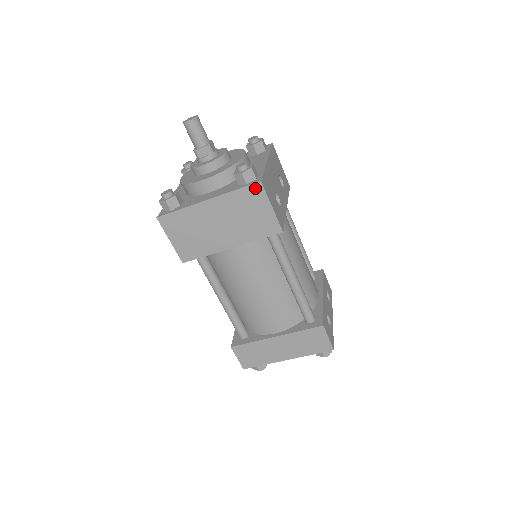
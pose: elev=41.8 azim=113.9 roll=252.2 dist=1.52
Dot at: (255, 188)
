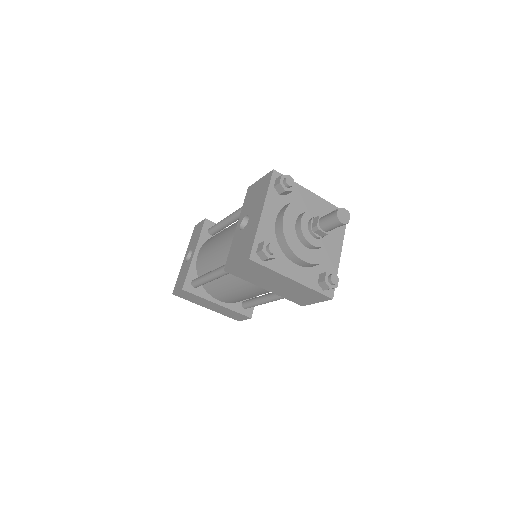
Dot at: (325, 297)
